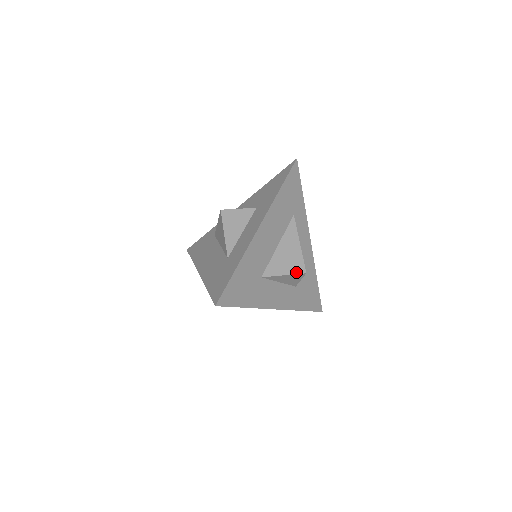
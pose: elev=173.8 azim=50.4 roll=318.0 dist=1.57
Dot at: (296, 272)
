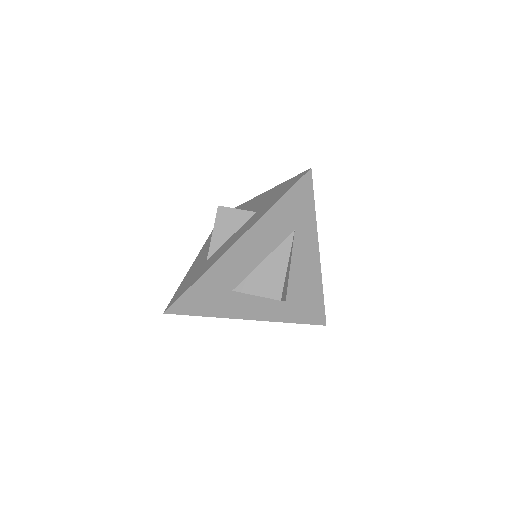
Dot at: (270, 296)
